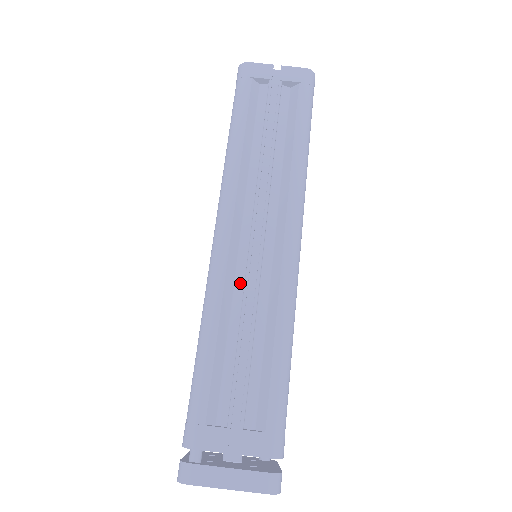
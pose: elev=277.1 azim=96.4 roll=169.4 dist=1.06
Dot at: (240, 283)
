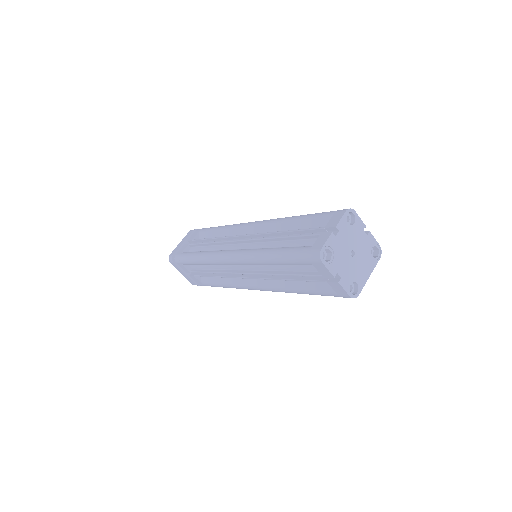
Dot at: (226, 268)
